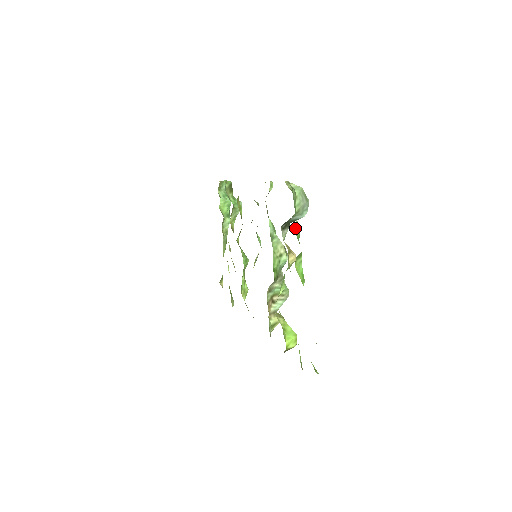
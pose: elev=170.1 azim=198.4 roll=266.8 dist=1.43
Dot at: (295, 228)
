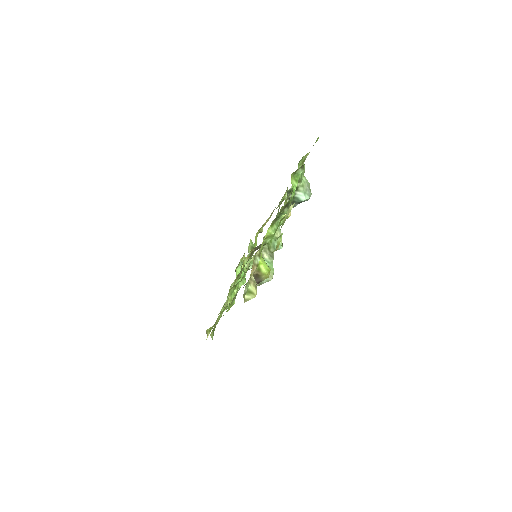
Dot at: occluded
